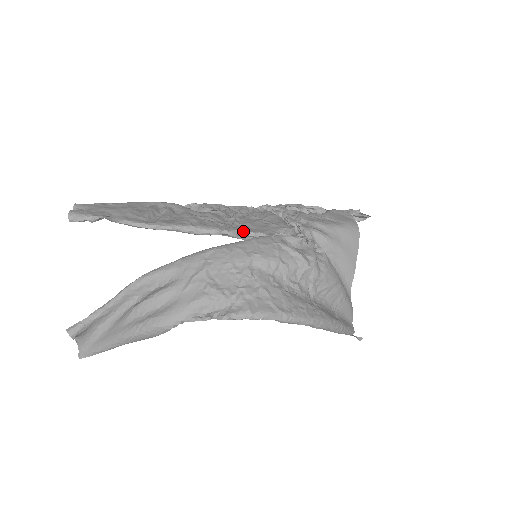
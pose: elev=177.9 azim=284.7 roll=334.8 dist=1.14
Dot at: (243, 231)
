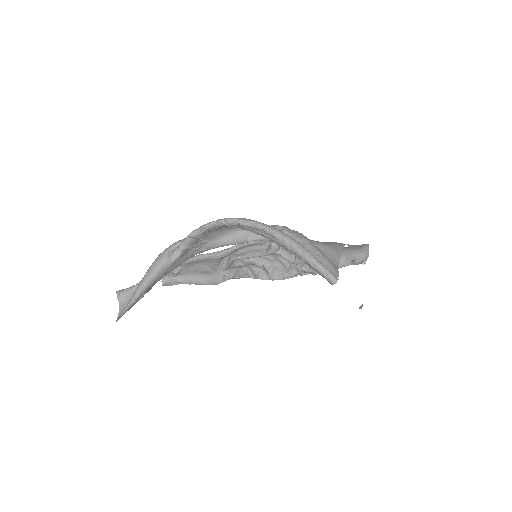
Dot at: occluded
